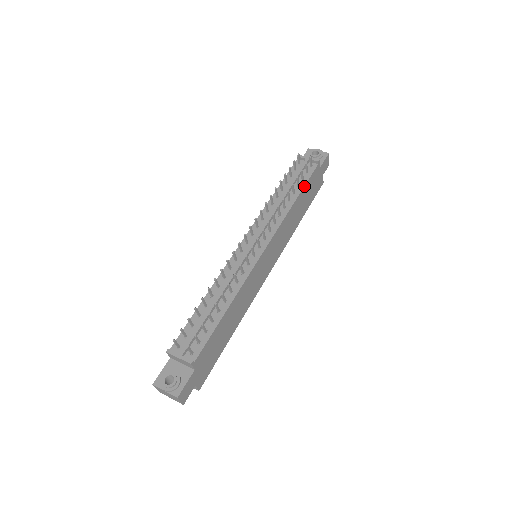
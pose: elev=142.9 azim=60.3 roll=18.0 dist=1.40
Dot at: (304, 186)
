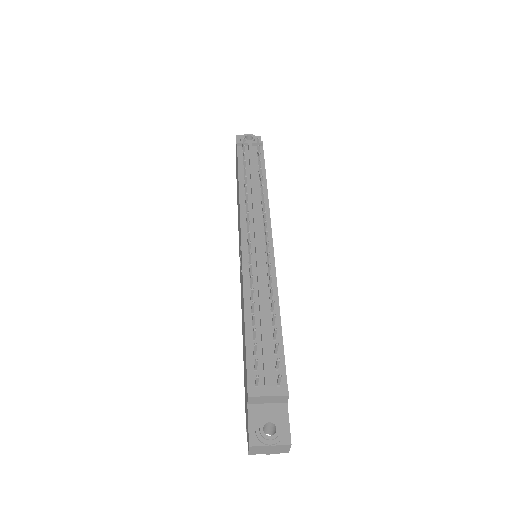
Dot at: (265, 170)
